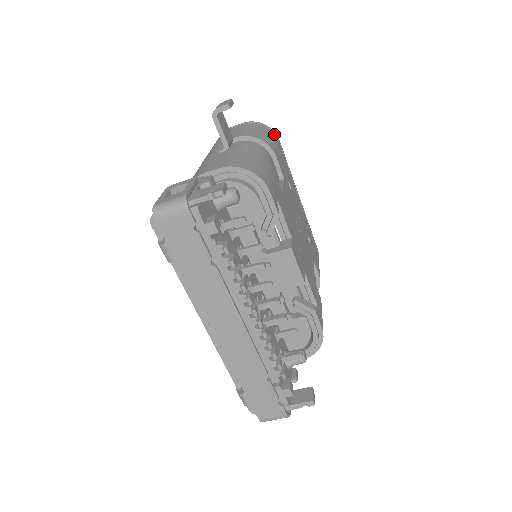
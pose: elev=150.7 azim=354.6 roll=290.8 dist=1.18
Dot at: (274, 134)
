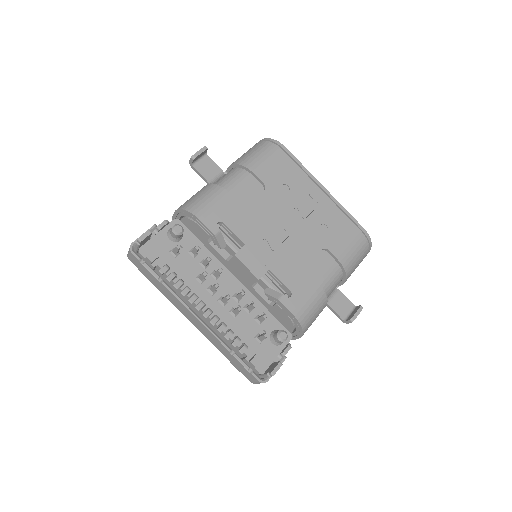
Dot at: (275, 145)
